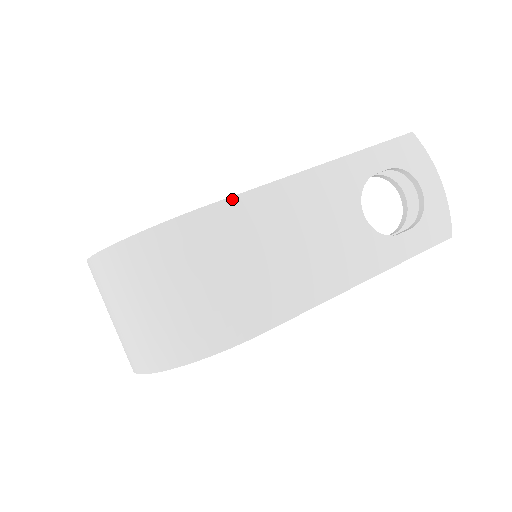
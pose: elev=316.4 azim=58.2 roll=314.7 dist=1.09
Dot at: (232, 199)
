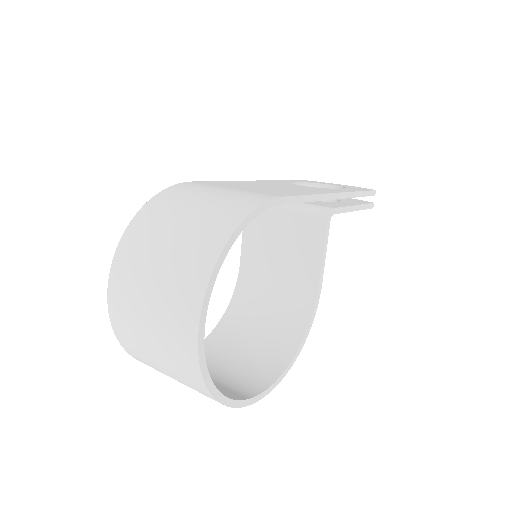
Dot at: occluded
